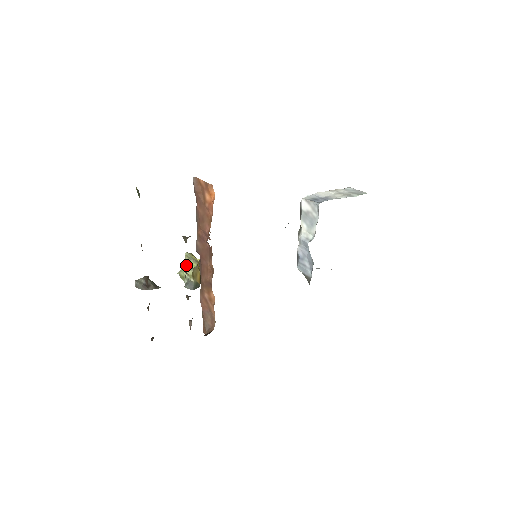
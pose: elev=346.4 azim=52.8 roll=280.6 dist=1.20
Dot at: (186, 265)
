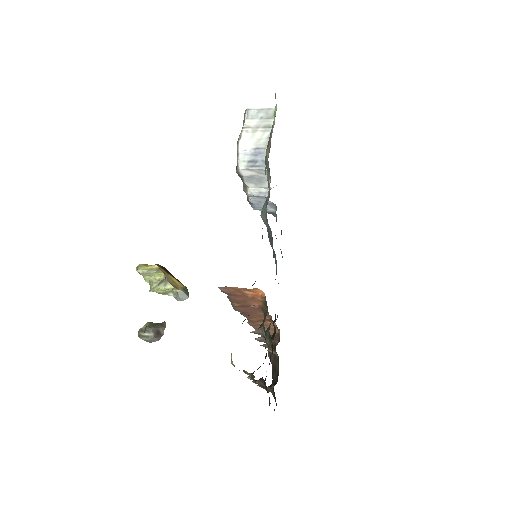
Dot at: (148, 278)
